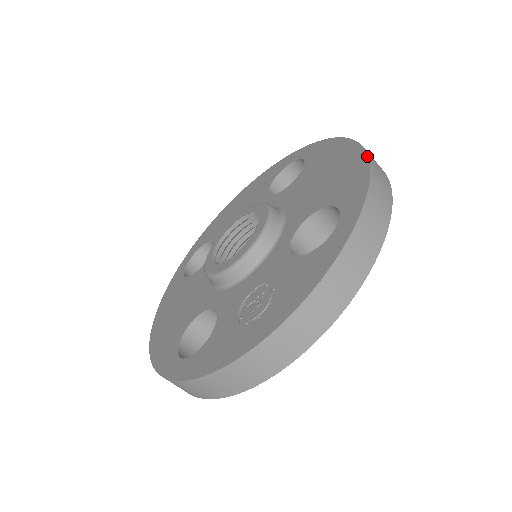
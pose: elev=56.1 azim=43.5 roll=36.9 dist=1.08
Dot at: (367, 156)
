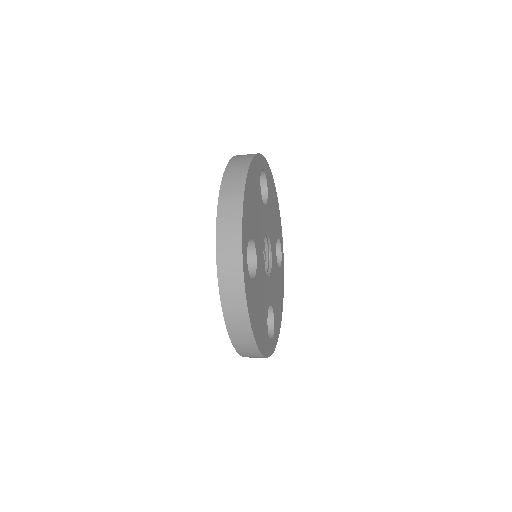
Dot at: (218, 197)
